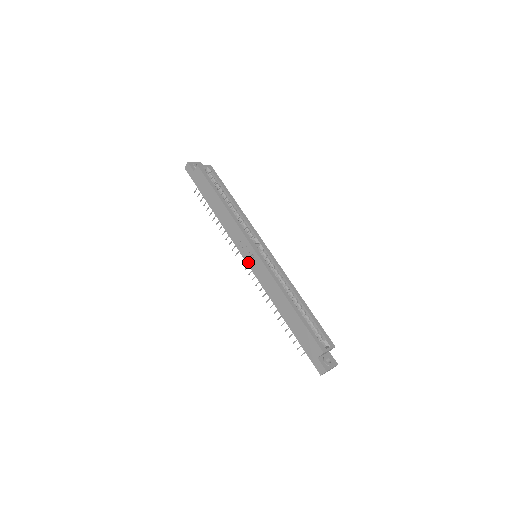
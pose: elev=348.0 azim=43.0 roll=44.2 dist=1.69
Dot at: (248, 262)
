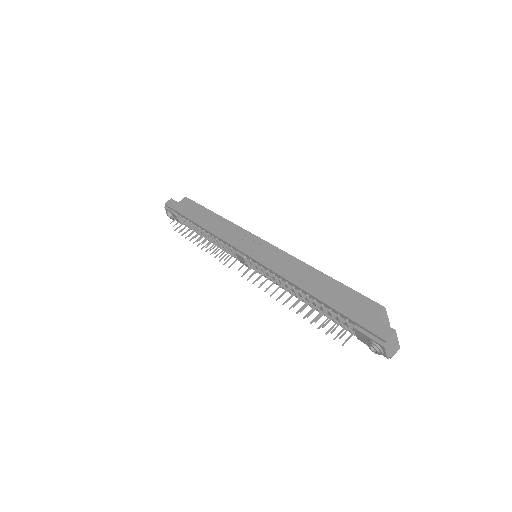
Dot at: (249, 253)
